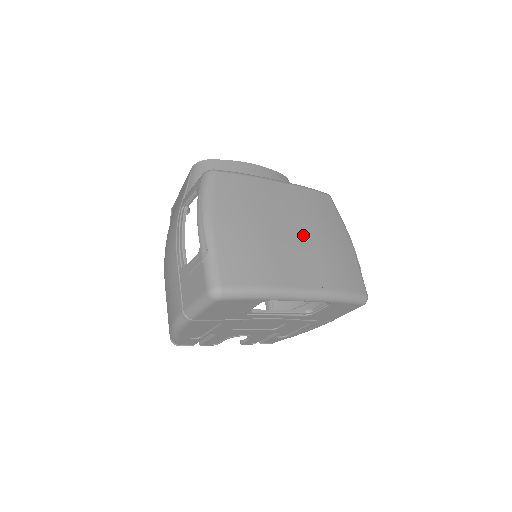
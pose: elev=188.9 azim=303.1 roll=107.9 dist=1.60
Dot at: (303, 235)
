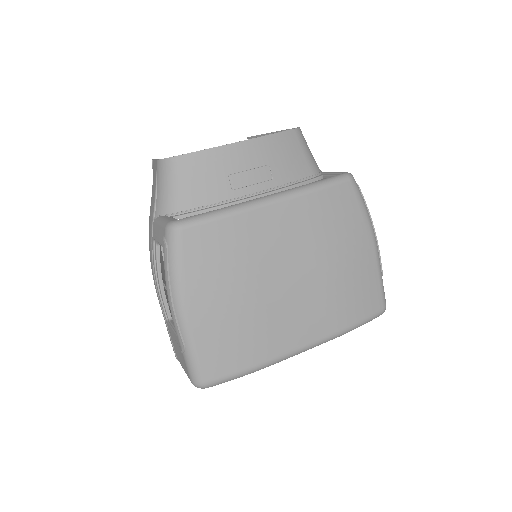
Dot at: (305, 276)
